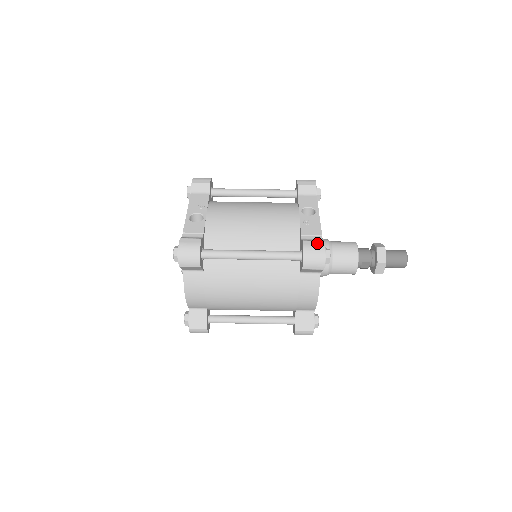
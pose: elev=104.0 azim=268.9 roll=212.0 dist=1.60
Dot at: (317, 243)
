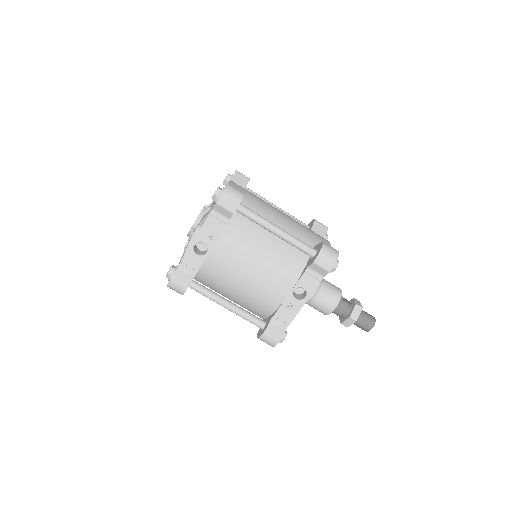
Dot at: (275, 338)
